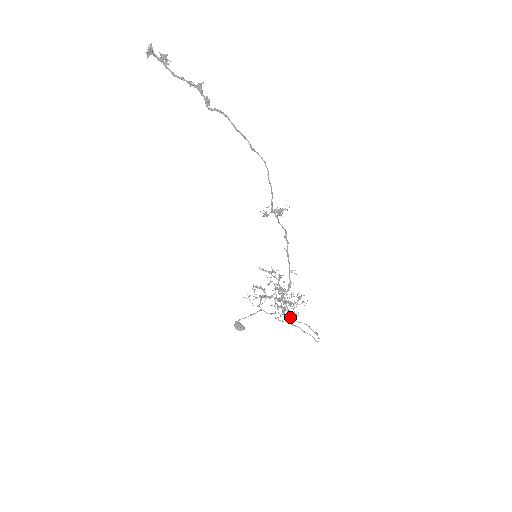
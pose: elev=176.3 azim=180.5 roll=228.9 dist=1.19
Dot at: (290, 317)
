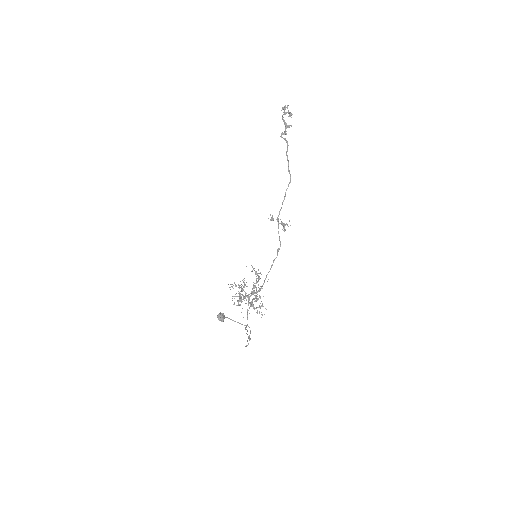
Dot at: occluded
